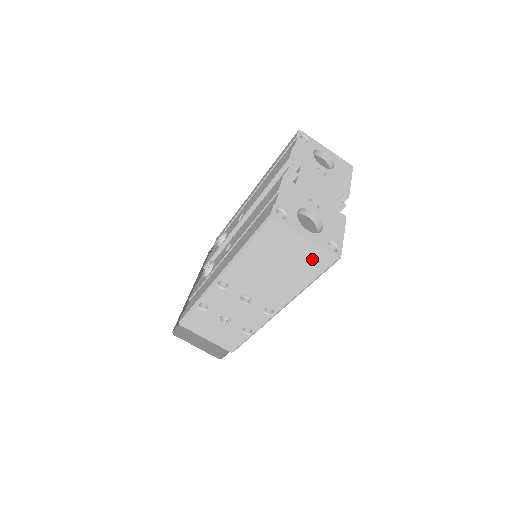
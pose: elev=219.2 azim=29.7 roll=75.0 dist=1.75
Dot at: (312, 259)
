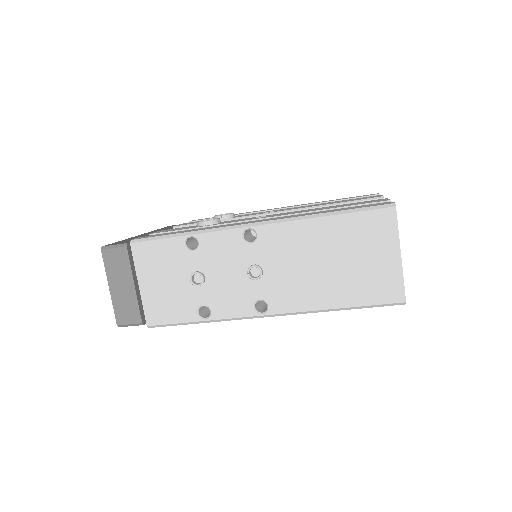
Dot at: (380, 282)
